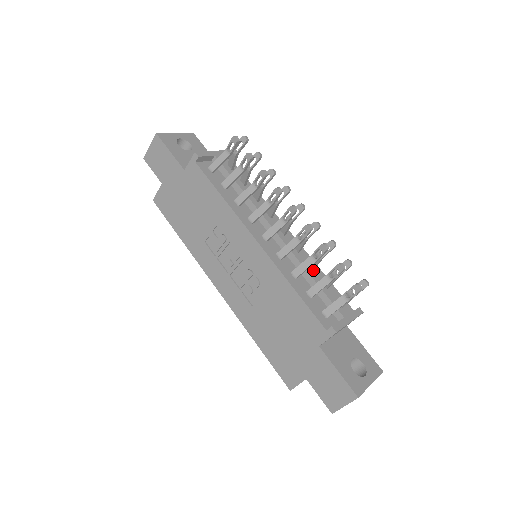
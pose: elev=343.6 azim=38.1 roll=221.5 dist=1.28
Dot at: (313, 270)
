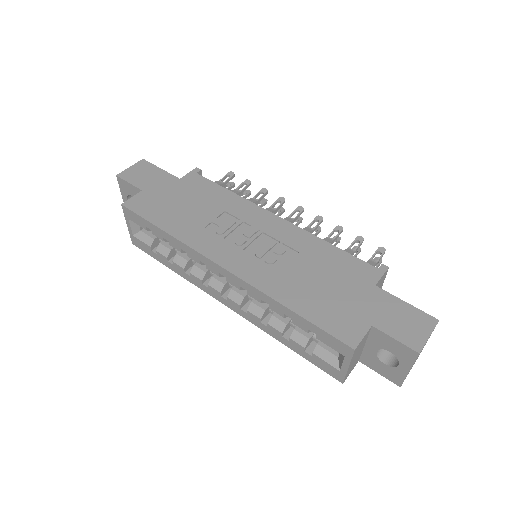
Dot at: occluded
